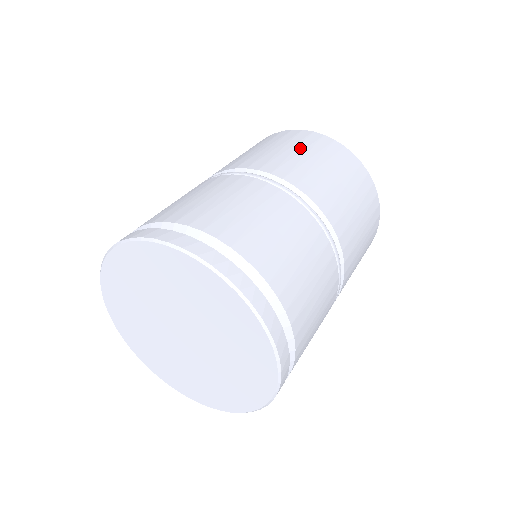
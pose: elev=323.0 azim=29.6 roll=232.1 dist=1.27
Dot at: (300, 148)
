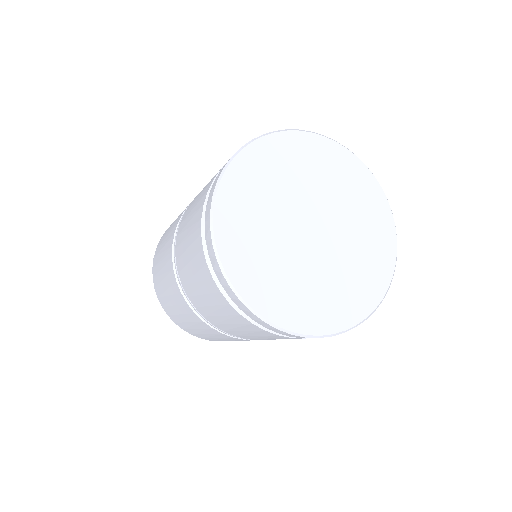
Dot at: occluded
